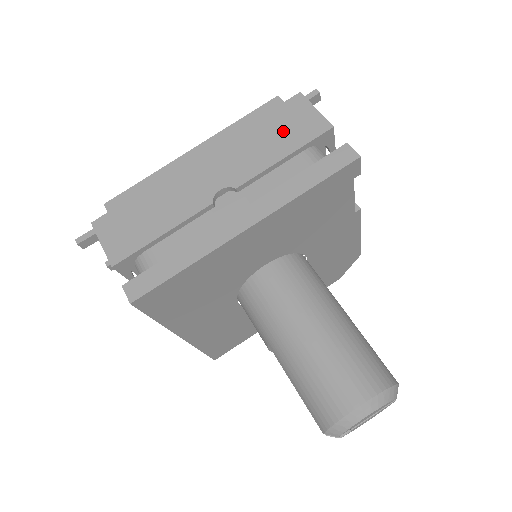
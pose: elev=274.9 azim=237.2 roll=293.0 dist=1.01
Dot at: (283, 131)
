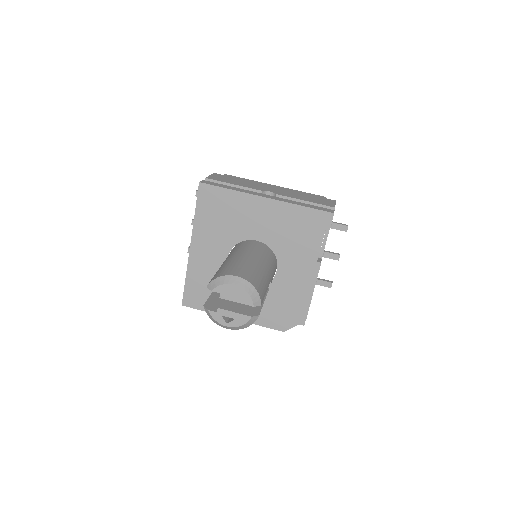
Dot at: (315, 199)
